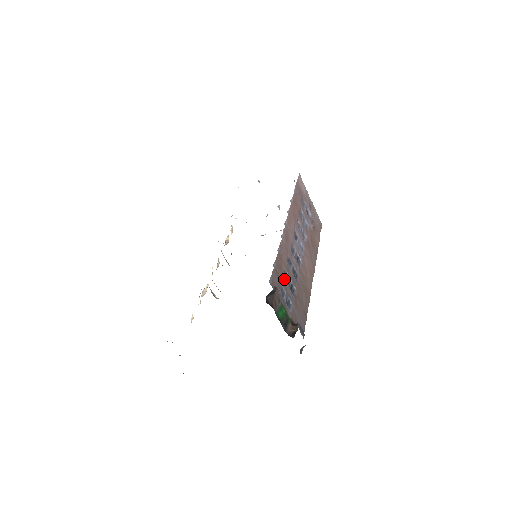
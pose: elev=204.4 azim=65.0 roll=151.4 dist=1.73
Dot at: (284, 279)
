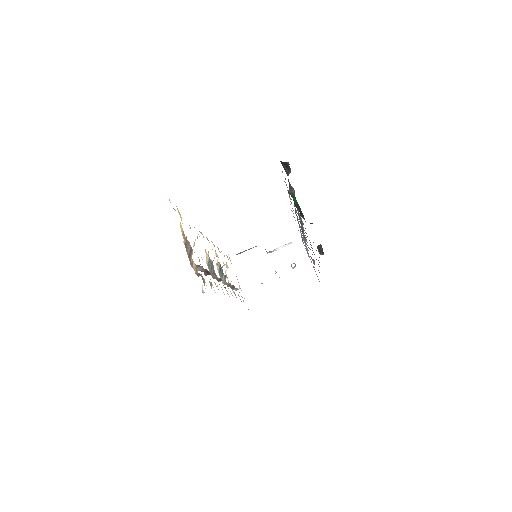
Dot at: occluded
